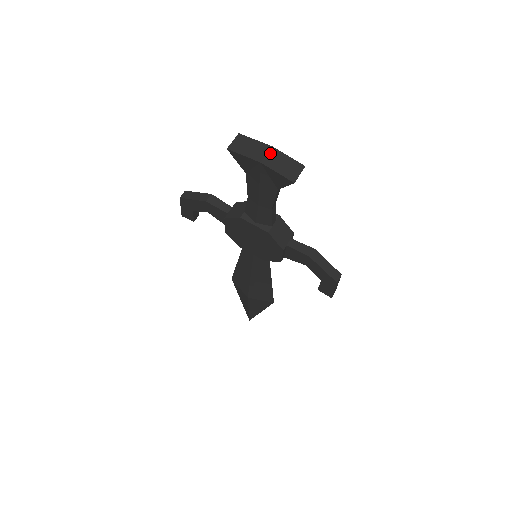
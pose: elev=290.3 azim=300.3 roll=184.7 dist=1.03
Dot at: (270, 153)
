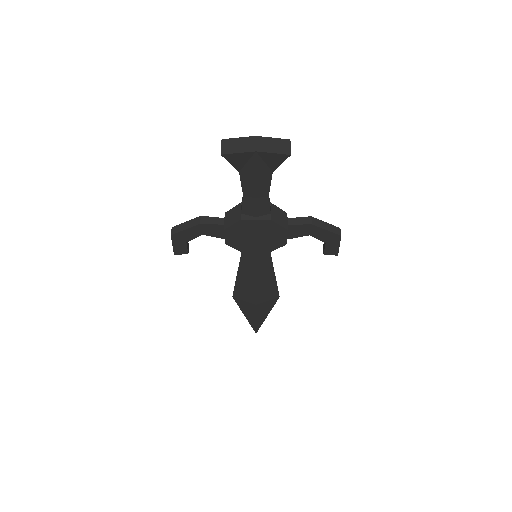
Dot at: (258, 141)
